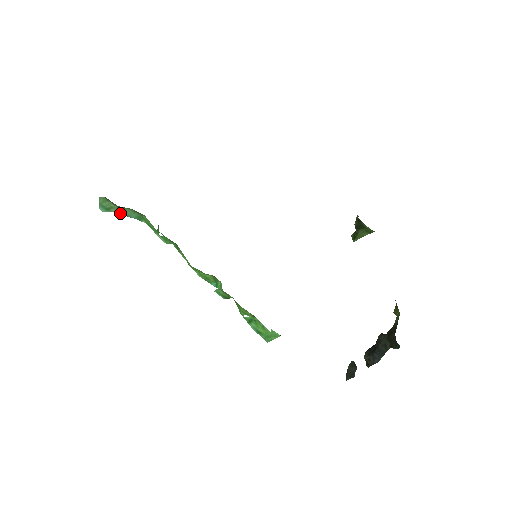
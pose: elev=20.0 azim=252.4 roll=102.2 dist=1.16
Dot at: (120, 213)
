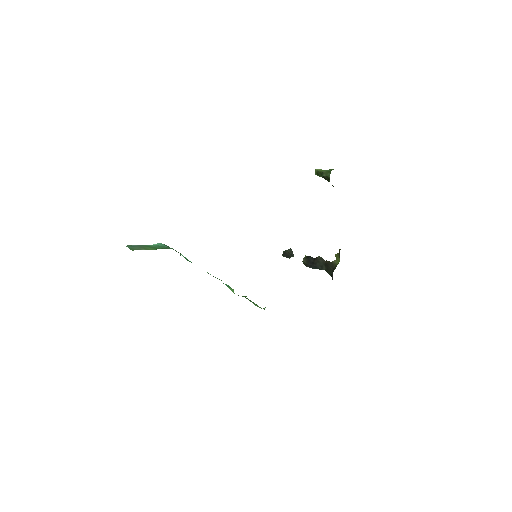
Dot at: occluded
